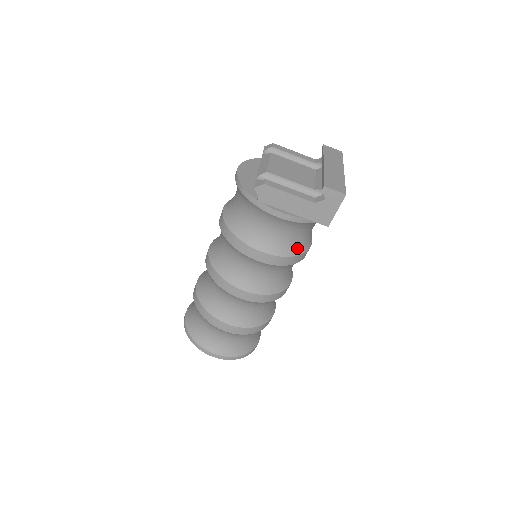
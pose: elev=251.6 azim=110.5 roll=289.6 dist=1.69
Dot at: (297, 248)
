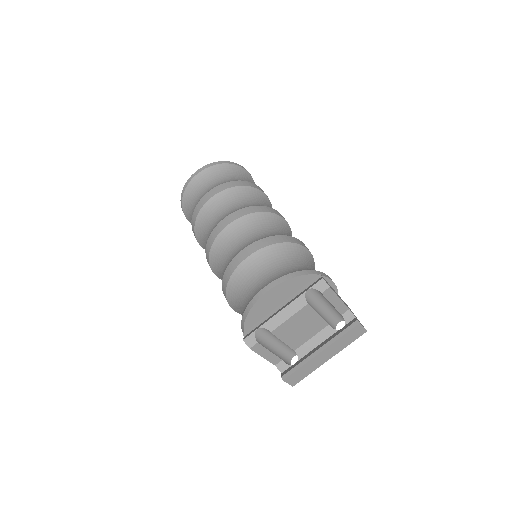
Dot at: occluded
